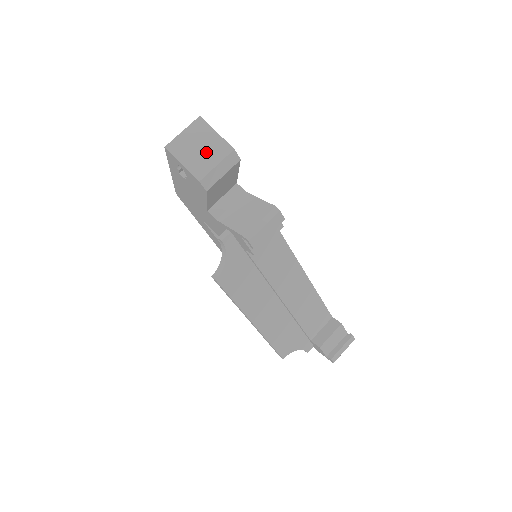
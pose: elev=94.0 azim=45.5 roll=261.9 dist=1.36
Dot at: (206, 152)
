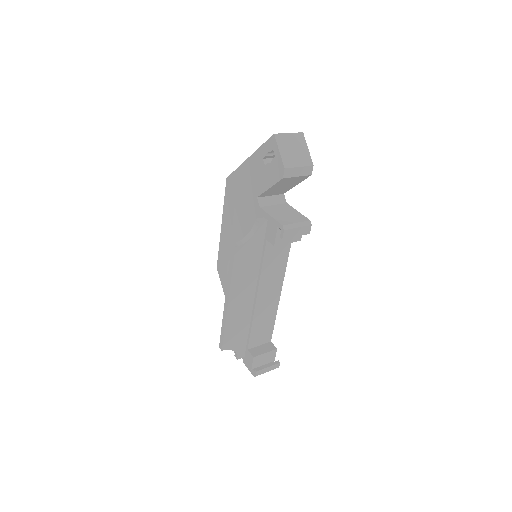
Dot at: (297, 155)
